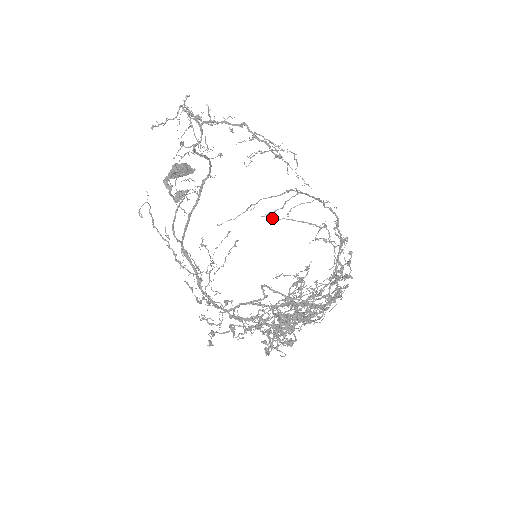
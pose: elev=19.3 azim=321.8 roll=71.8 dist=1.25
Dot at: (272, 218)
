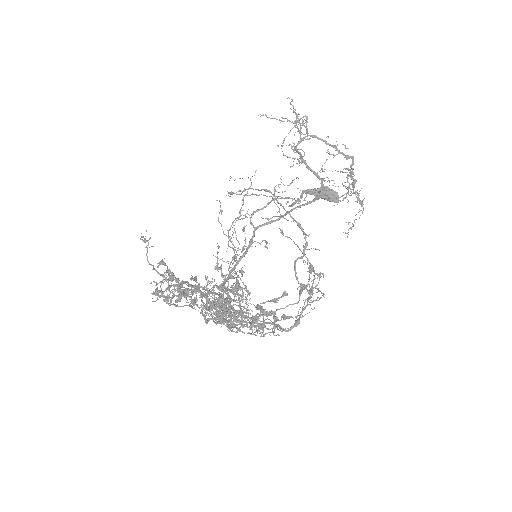
Dot at: (281, 230)
